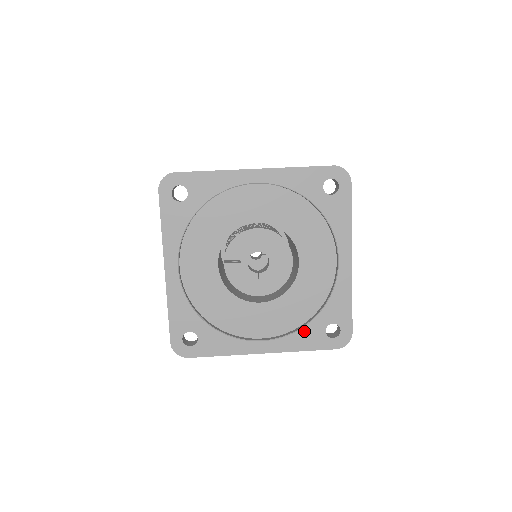
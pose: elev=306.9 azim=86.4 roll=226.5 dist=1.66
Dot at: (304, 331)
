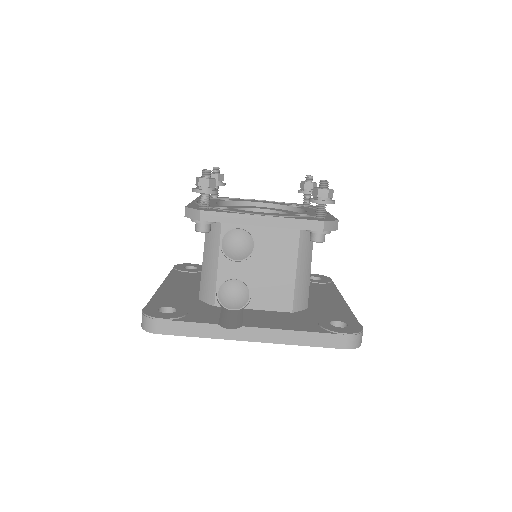
Dot at: occluded
